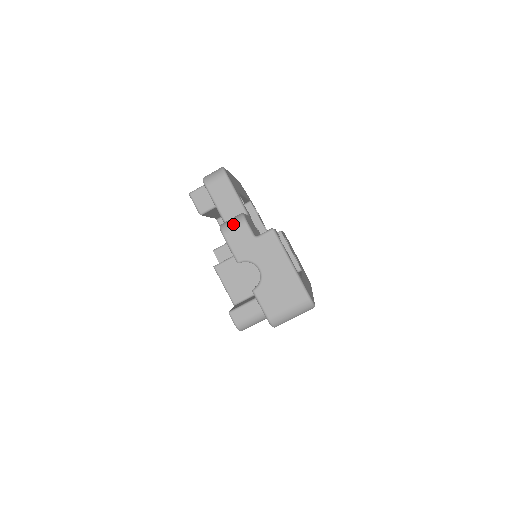
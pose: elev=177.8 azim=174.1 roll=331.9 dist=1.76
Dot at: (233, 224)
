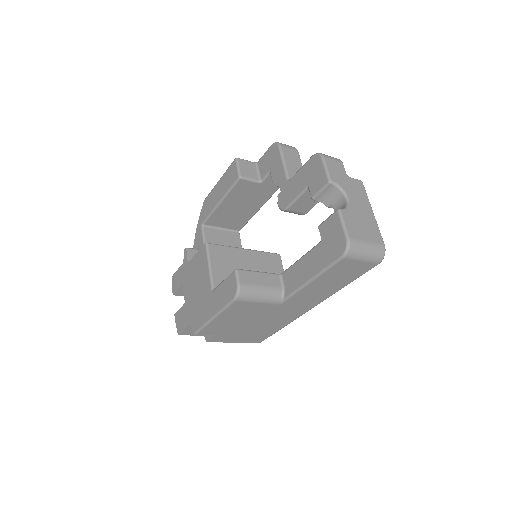
Dot at: occluded
